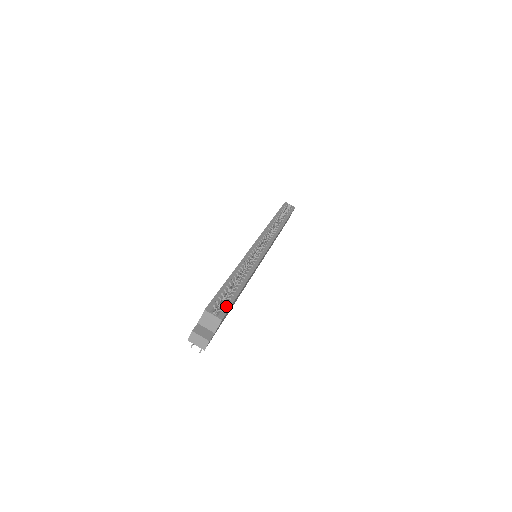
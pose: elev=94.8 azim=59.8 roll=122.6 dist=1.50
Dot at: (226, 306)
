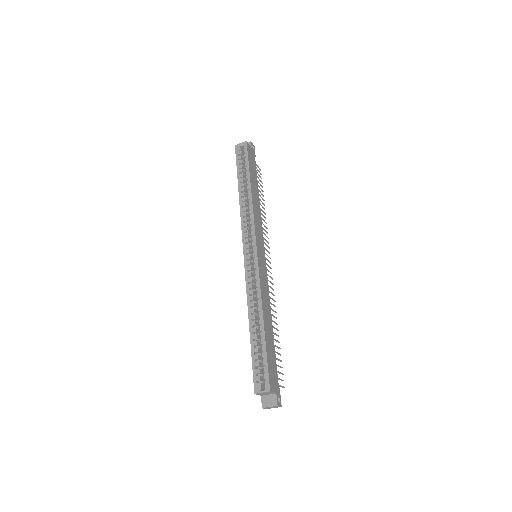
Dot at: (265, 372)
